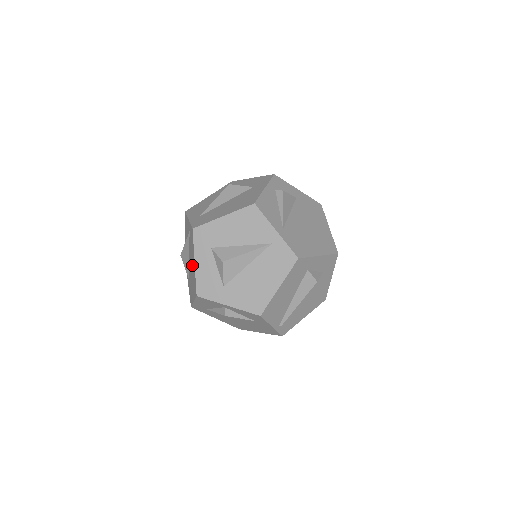
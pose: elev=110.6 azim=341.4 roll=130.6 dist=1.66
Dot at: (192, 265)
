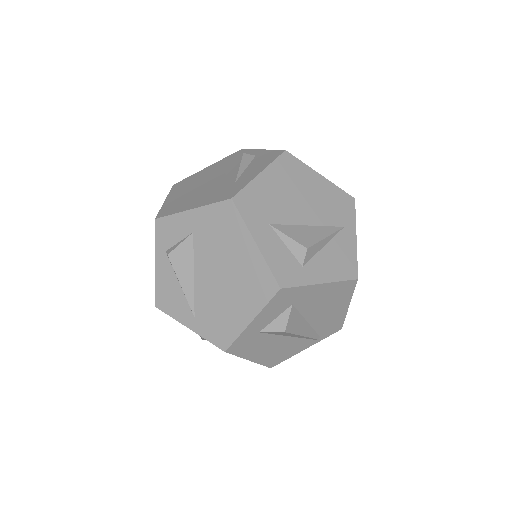
Dot at: occluded
